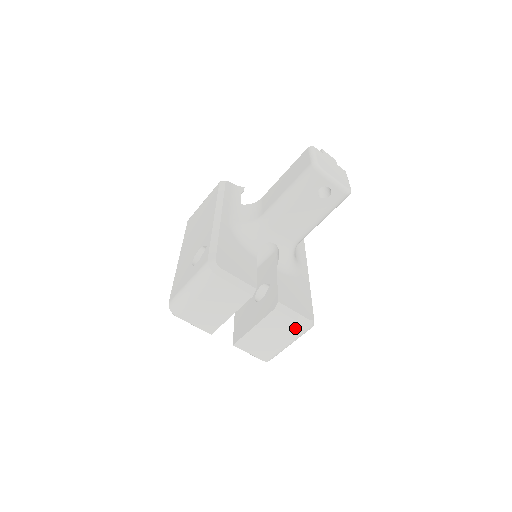
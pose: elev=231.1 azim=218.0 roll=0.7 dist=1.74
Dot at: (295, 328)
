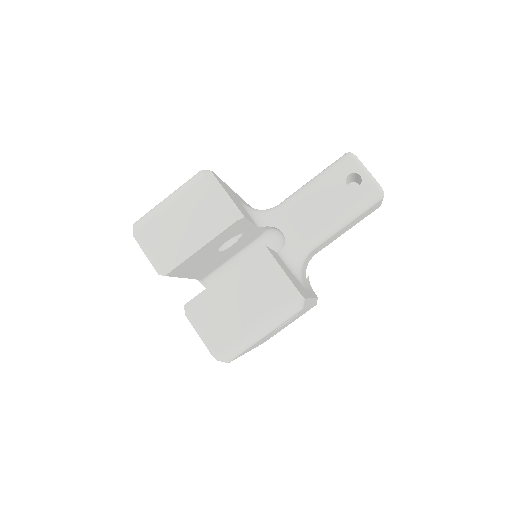
Dot at: (275, 294)
